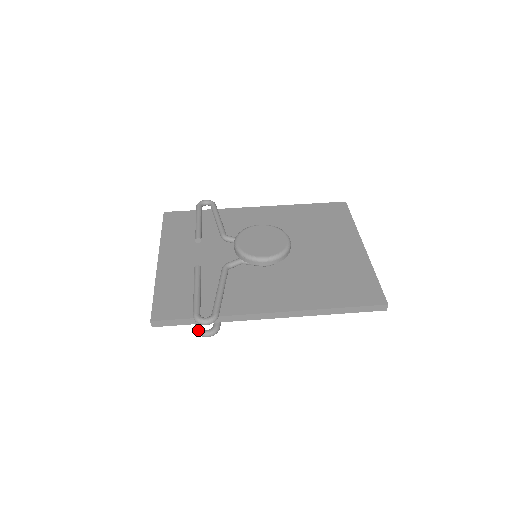
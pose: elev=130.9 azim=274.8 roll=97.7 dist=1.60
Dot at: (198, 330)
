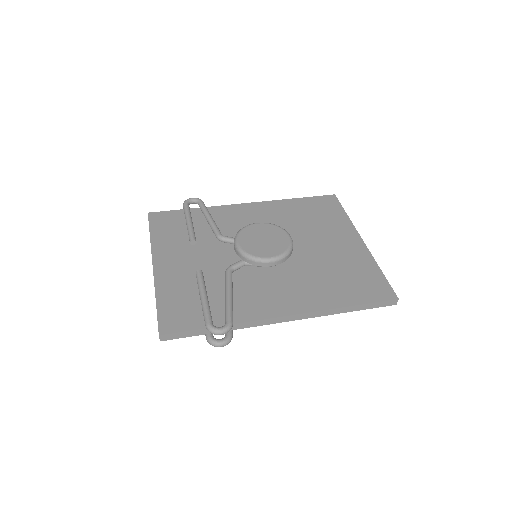
Dot at: (211, 340)
